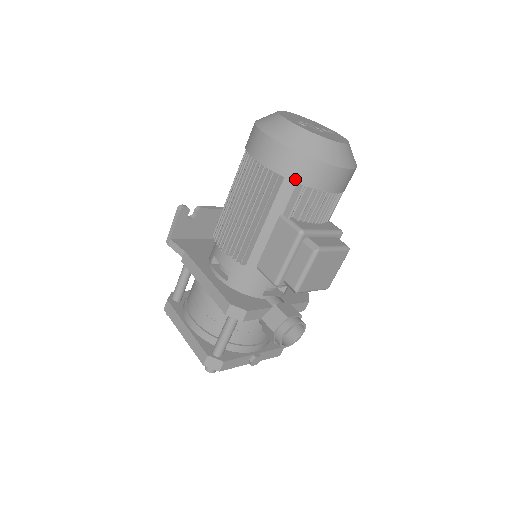
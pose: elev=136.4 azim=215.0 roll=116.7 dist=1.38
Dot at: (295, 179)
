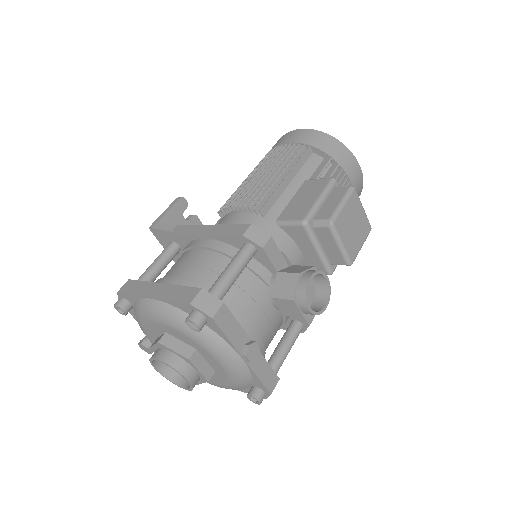
Dot at: (324, 150)
